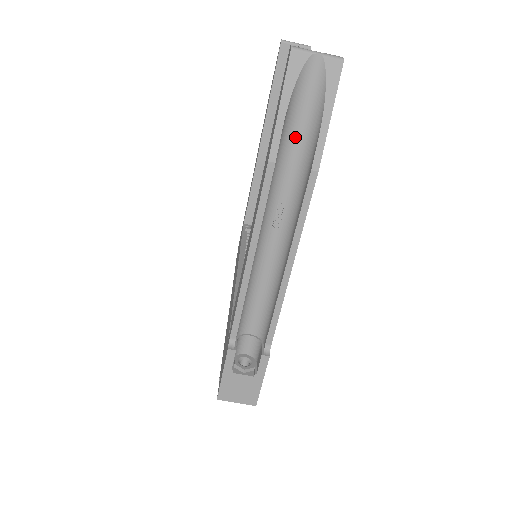
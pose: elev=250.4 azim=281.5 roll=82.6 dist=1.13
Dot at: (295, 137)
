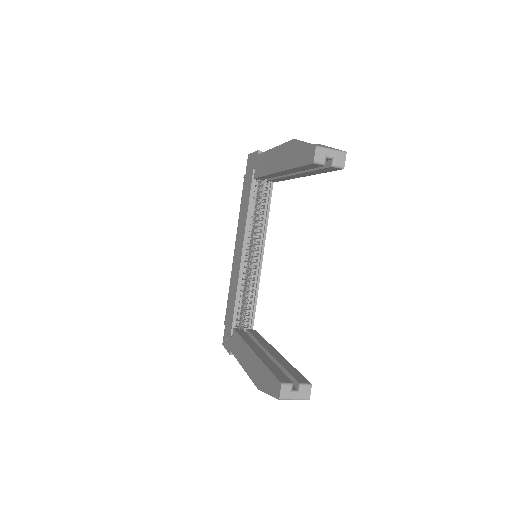
Dot at: occluded
